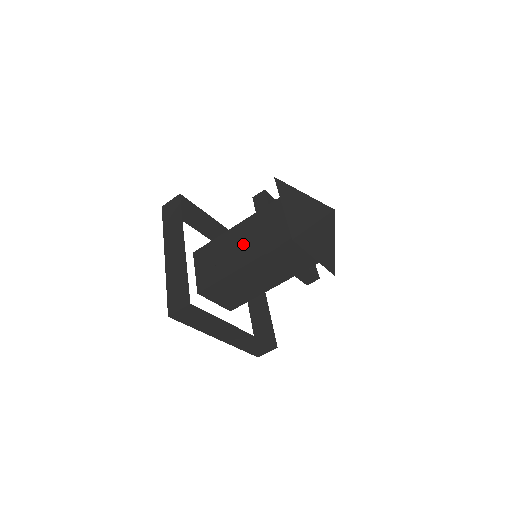
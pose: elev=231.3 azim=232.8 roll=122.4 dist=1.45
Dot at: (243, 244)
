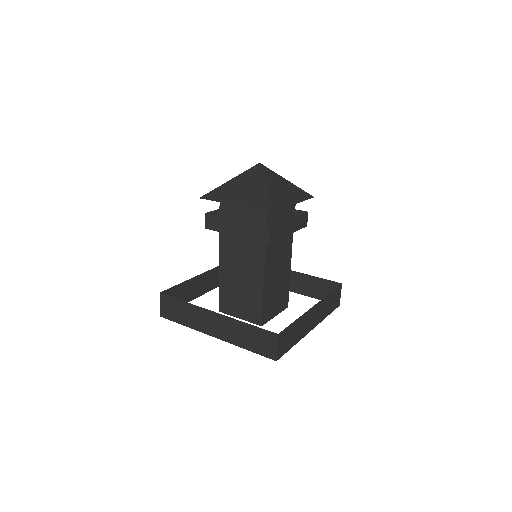
Dot at: (242, 260)
